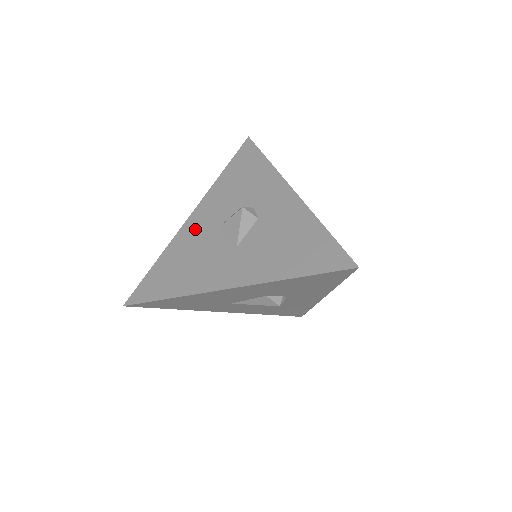
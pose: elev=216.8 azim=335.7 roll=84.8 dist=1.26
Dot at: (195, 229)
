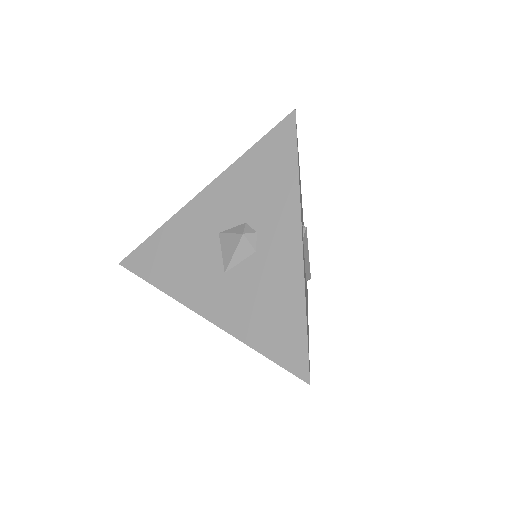
Dot at: (198, 217)
